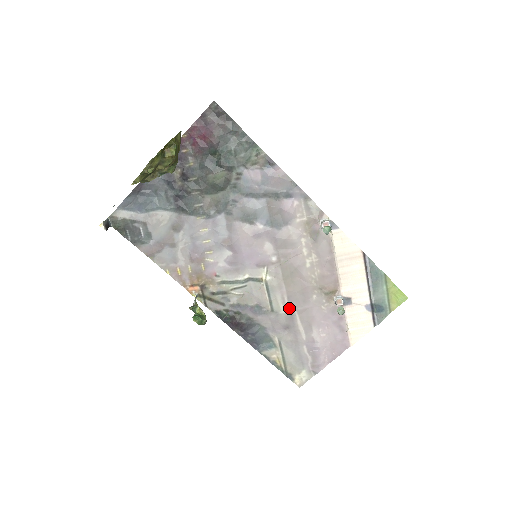
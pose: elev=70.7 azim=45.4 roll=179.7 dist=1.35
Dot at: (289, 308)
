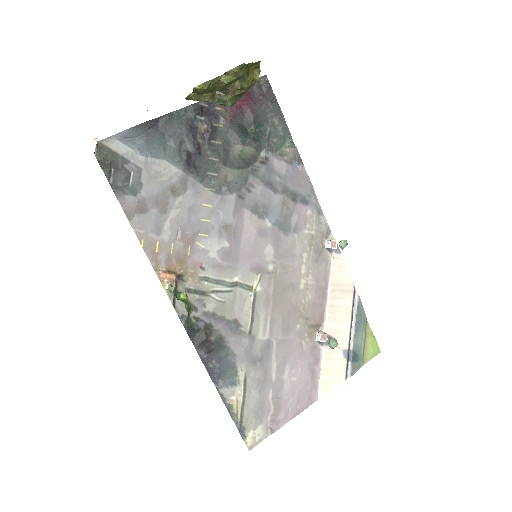
Dot at: (268, 334)
